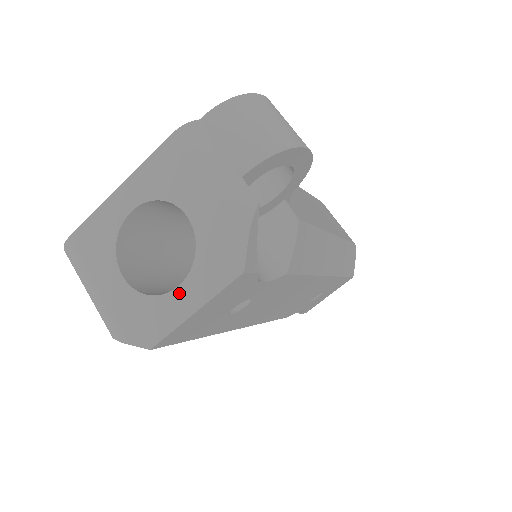
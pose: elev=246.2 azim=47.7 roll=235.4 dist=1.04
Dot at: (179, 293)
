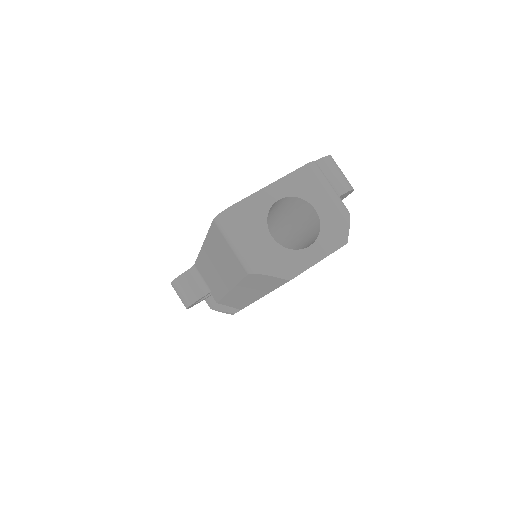
Dot at: (310, 250)
